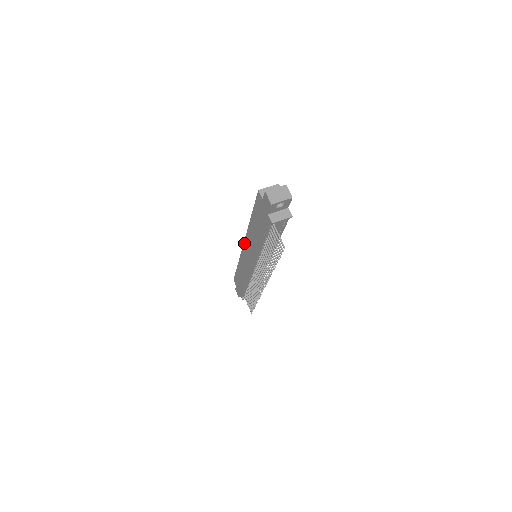
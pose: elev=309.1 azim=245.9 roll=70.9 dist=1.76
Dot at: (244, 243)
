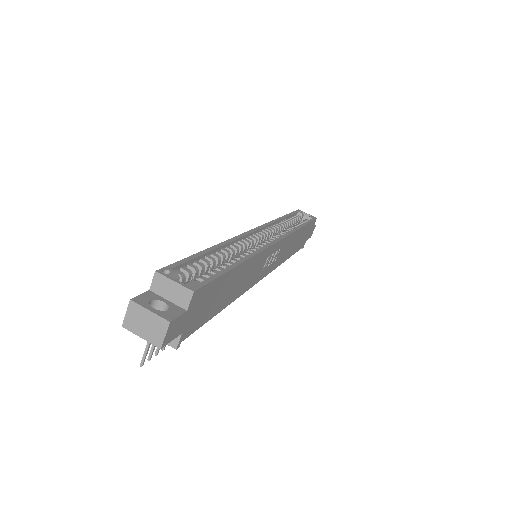
Dot at: (248, 232)
